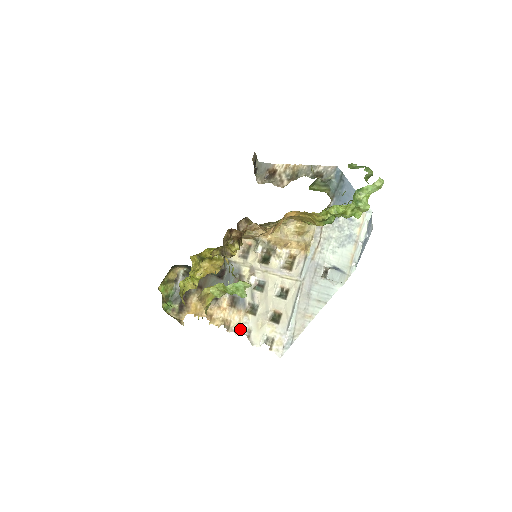
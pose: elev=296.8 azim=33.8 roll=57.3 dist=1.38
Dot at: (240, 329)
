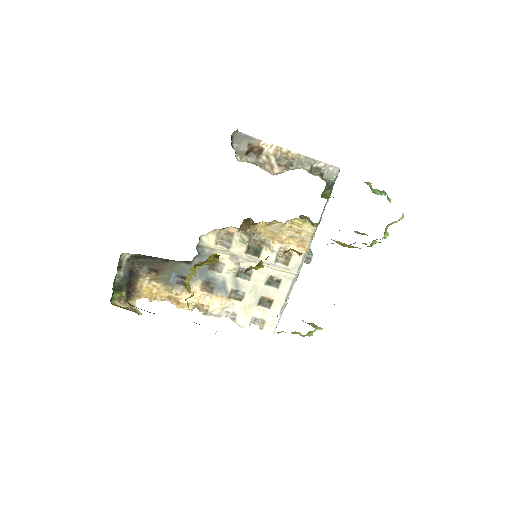
Dot at: (222, 313)
